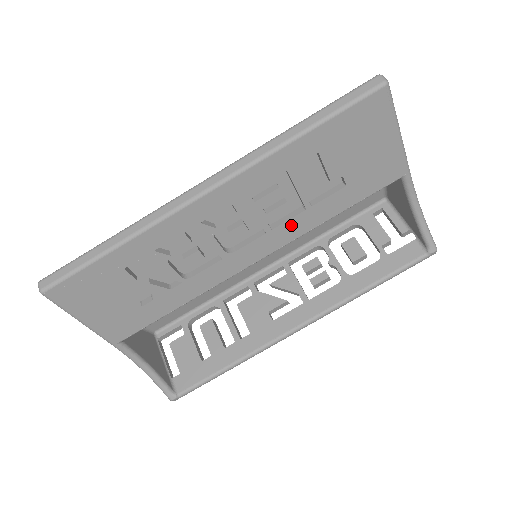
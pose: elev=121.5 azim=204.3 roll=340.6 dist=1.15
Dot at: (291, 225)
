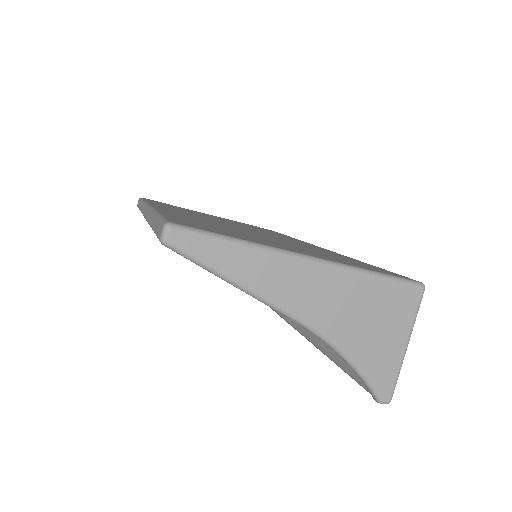
Dot at: occluded
